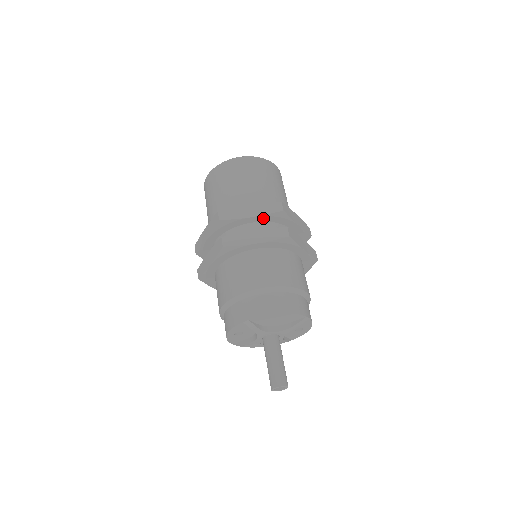
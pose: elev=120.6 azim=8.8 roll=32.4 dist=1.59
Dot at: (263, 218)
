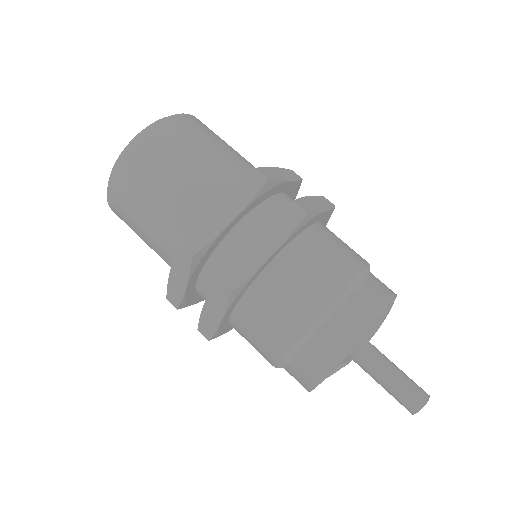
Dot at: (247, 209)
